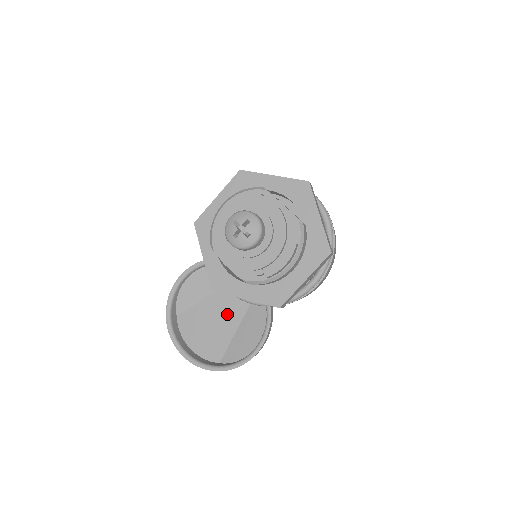
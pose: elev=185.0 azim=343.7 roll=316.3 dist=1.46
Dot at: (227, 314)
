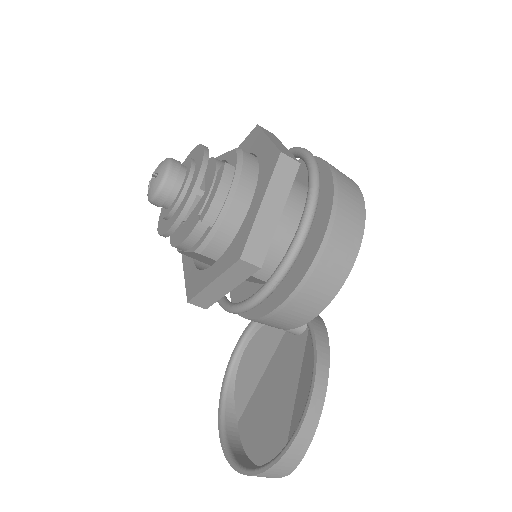
Dot at: (283, 383)
